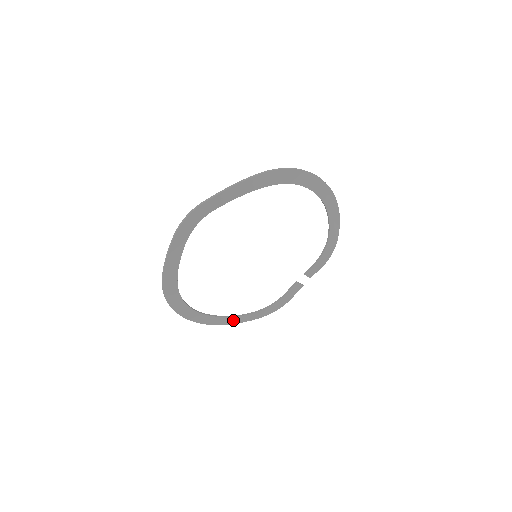
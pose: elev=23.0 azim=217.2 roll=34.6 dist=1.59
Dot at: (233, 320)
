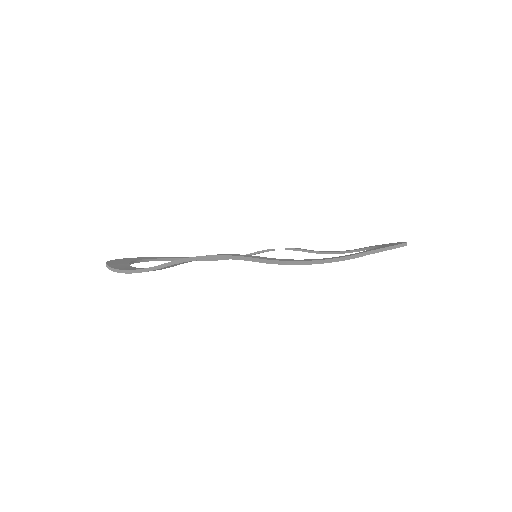
Dot at: occluded
